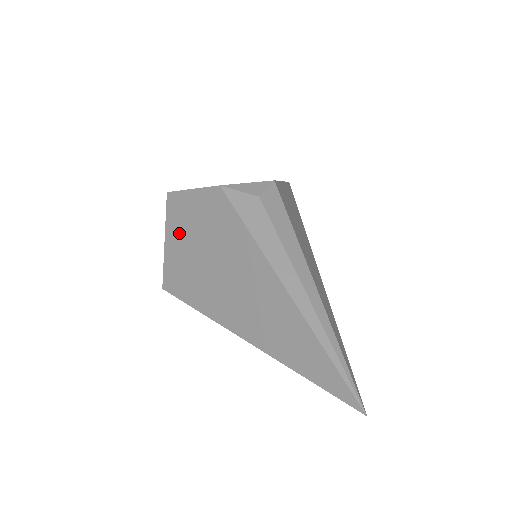
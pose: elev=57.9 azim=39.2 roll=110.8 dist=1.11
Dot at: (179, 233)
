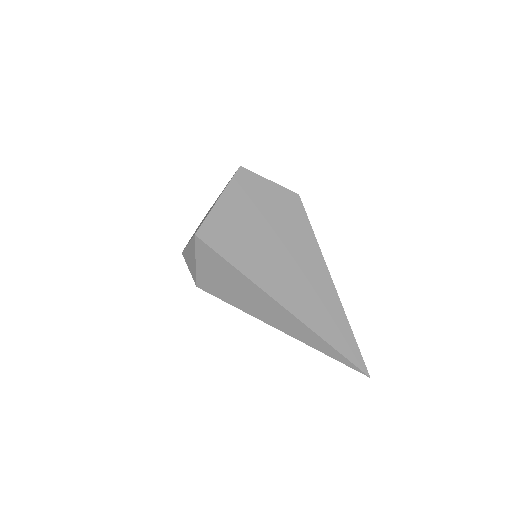
Dot at: (242, 201)
